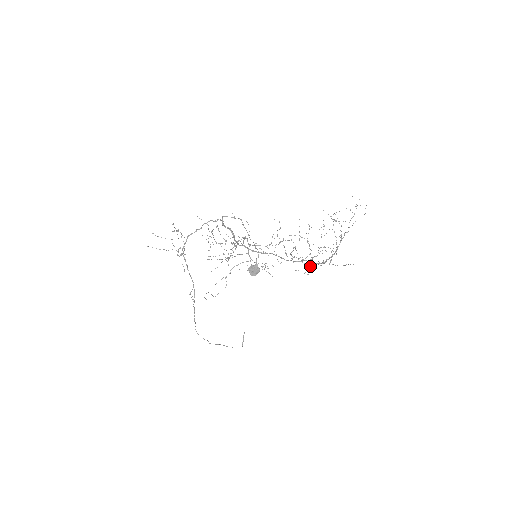
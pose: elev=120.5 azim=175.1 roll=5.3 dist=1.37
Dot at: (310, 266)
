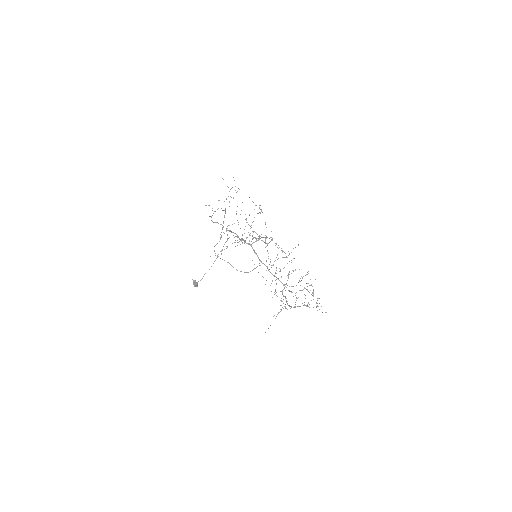
Dot at: (282, 293)
